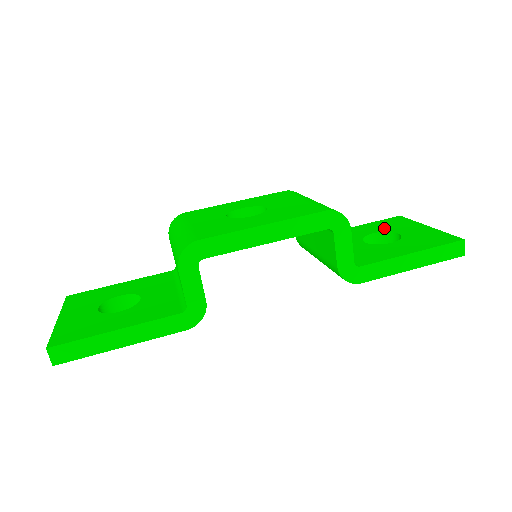
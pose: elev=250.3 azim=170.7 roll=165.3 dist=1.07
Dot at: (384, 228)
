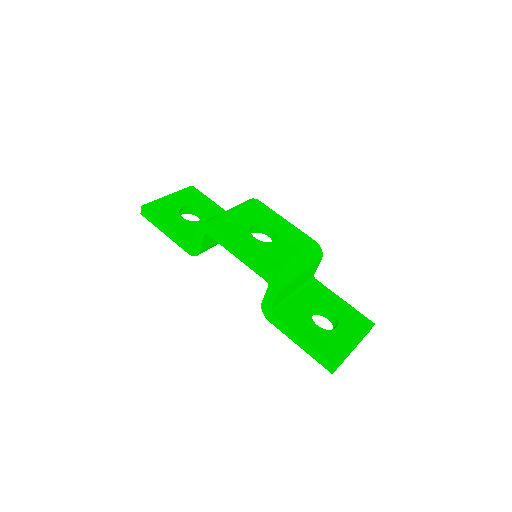
Dot at: (344, 317)
